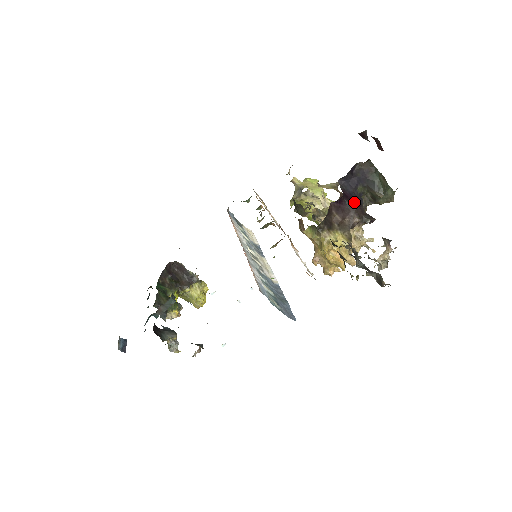
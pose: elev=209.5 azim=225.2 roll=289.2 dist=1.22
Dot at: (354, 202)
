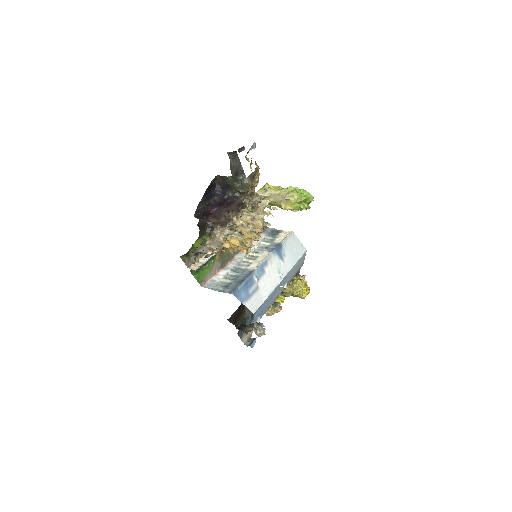
Dot at: (228, 204)
